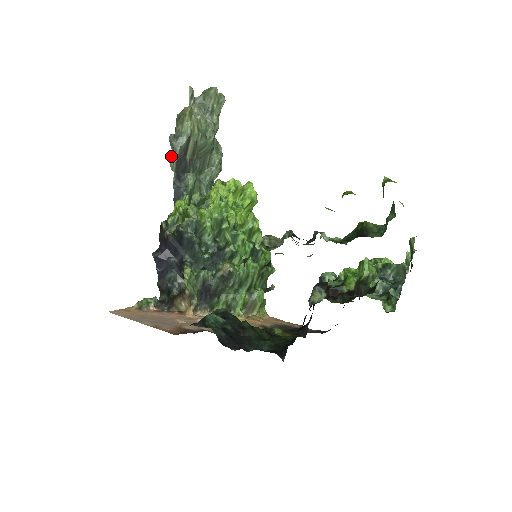
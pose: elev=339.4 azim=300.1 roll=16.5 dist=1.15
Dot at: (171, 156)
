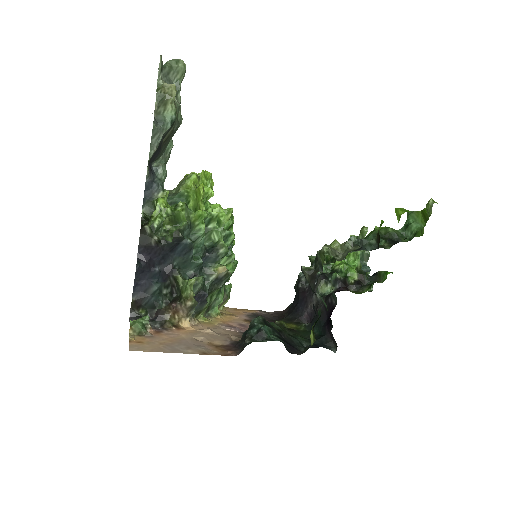
Dot at: (150, 144)
